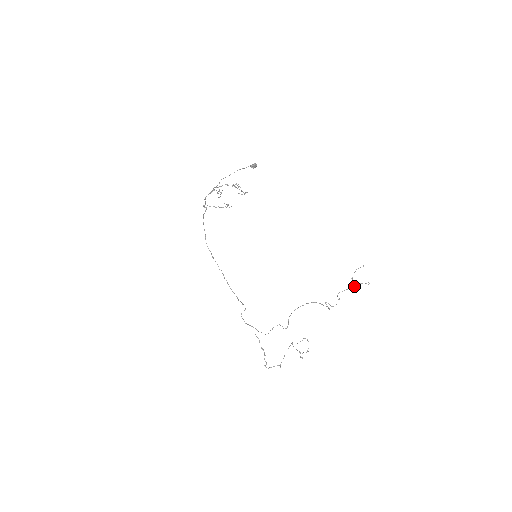
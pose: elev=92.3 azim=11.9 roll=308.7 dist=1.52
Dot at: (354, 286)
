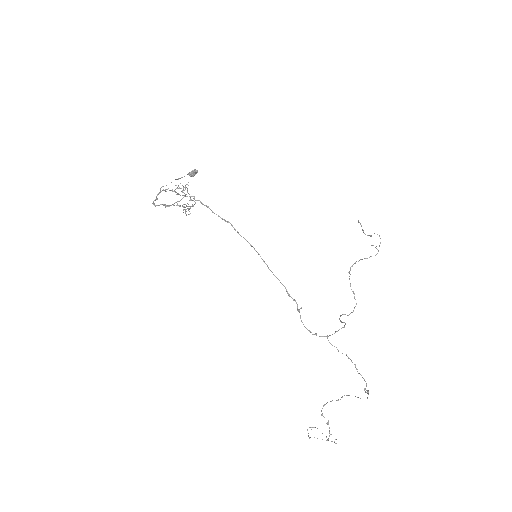
Dot at: (369, 235)
